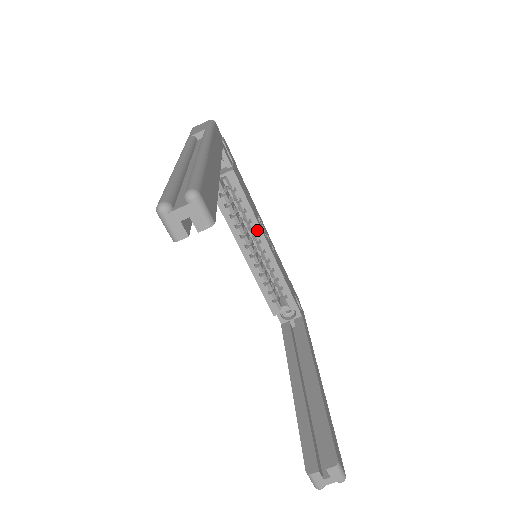
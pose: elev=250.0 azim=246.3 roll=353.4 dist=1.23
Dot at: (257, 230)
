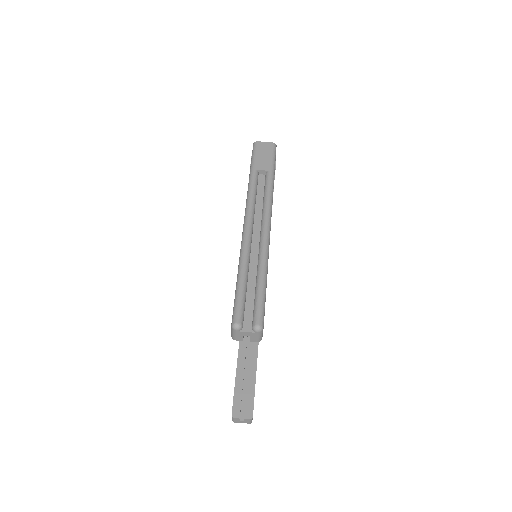
Dot at: occluded
